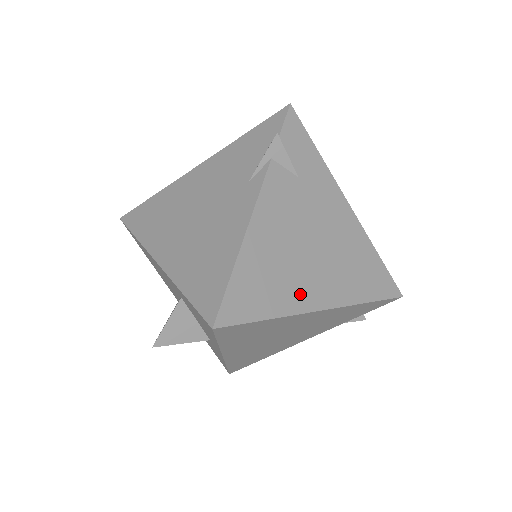
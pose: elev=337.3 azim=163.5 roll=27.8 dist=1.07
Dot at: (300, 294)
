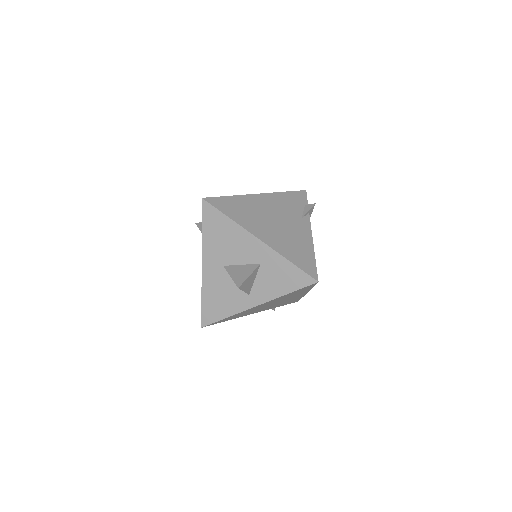
Dot at: occluded
